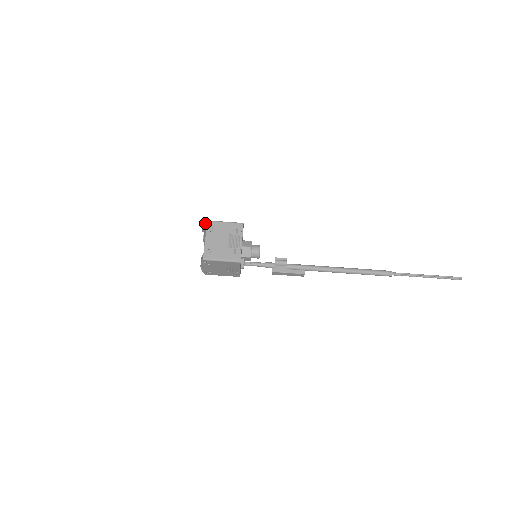
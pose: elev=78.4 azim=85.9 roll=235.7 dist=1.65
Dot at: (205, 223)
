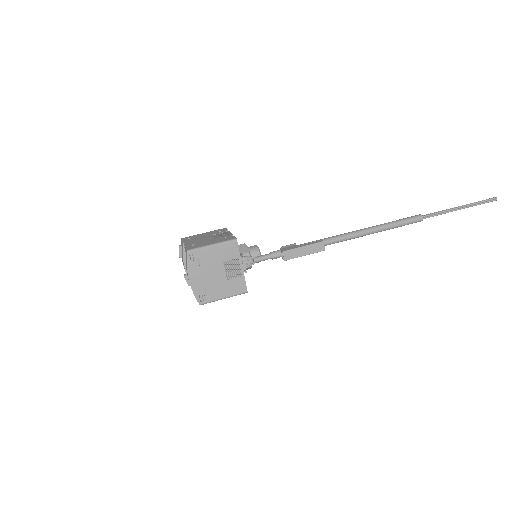
Dot at: occluded
